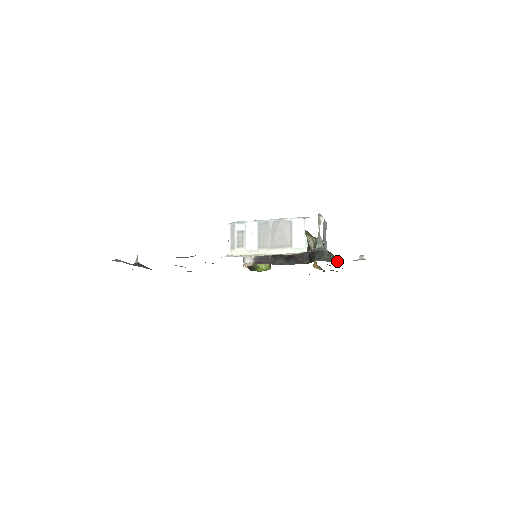
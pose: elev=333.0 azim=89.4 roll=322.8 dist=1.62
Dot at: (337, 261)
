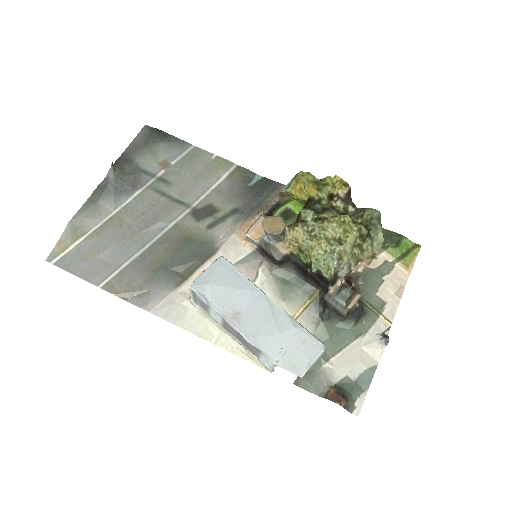
Dot at: (350, 327)
